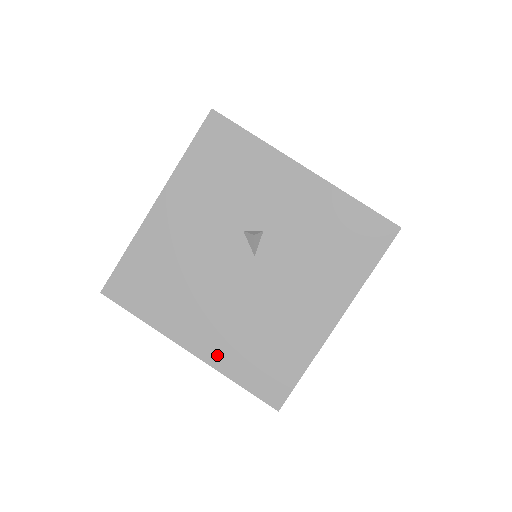
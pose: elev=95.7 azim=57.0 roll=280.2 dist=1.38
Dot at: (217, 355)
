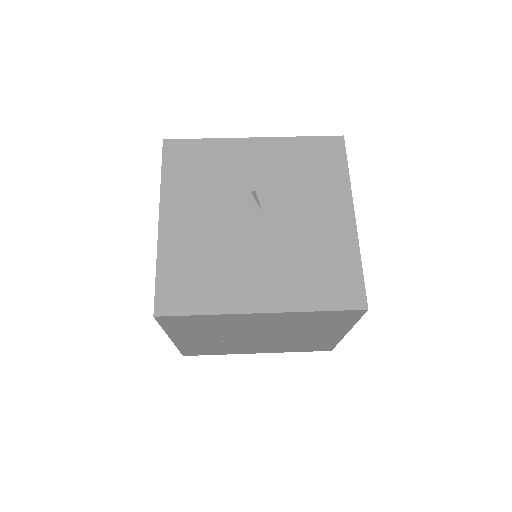
Dot at: (287, 299)
